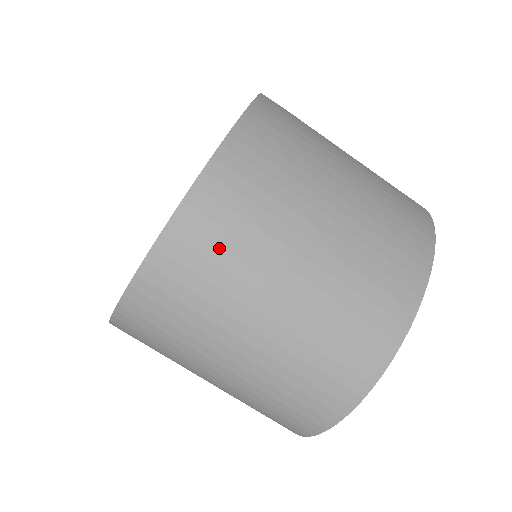
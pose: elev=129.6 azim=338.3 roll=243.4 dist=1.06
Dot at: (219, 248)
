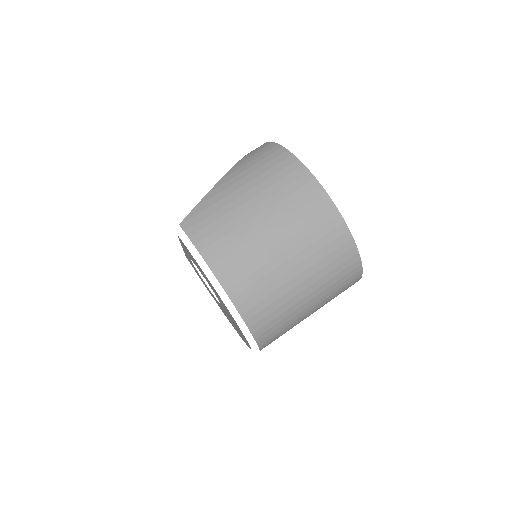
Dot at: (269, 307)
